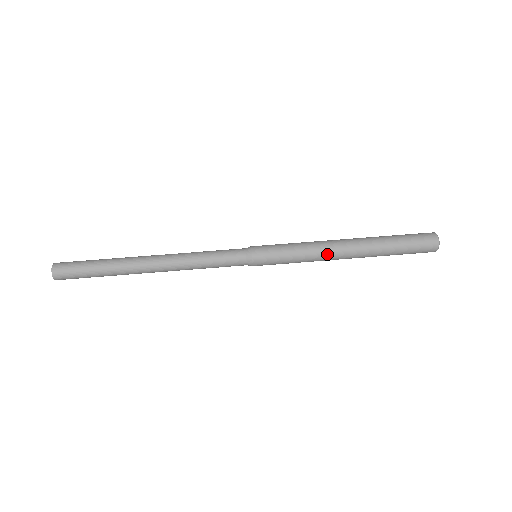
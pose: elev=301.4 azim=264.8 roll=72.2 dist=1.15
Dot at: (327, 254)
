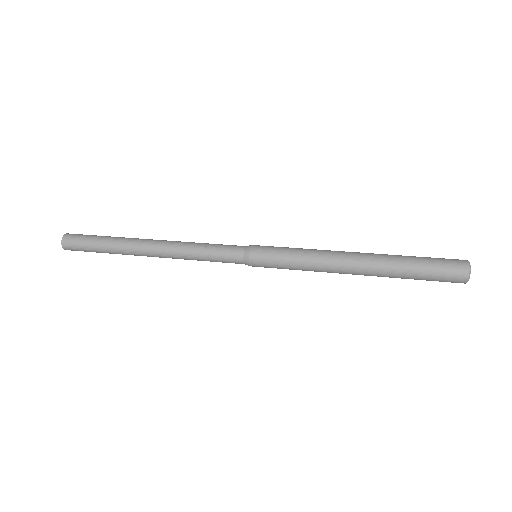
Dot at: (332, 255)
